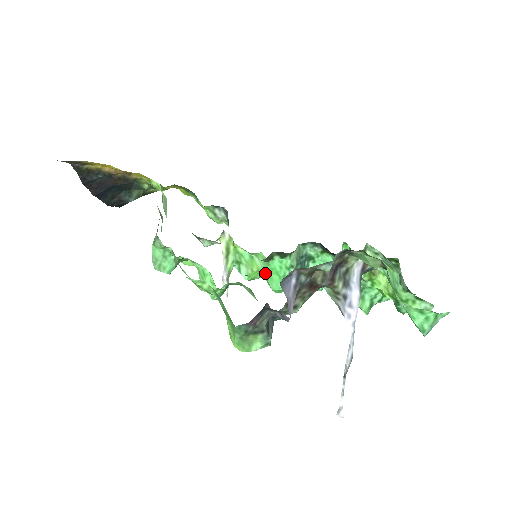
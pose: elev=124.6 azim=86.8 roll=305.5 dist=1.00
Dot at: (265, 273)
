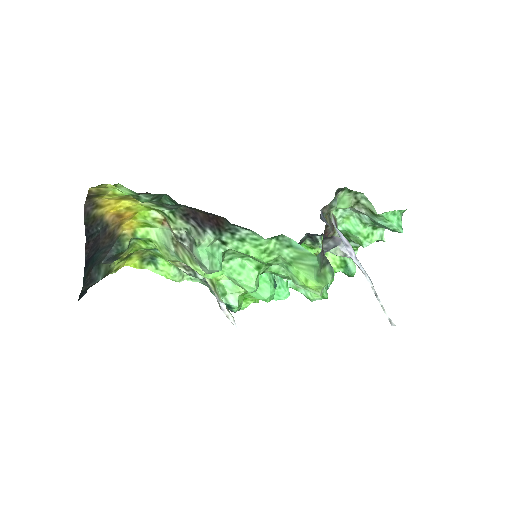
Dot at: occluded
